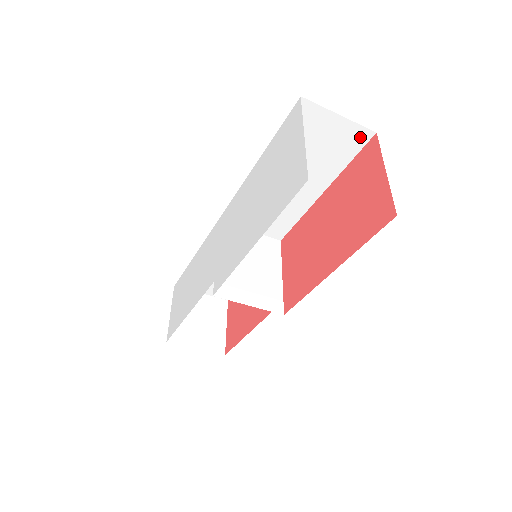
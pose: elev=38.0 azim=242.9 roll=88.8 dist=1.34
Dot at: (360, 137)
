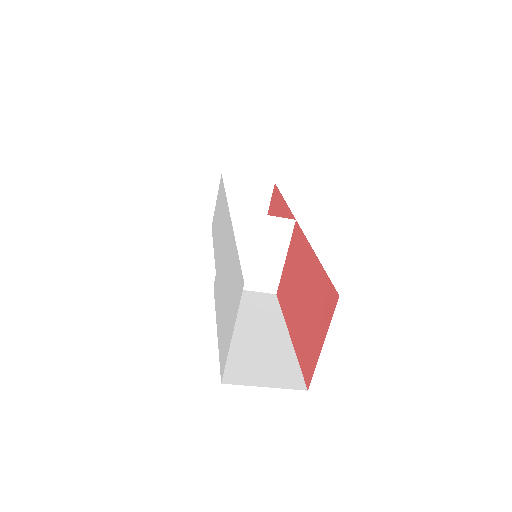
Dot at: occluded
